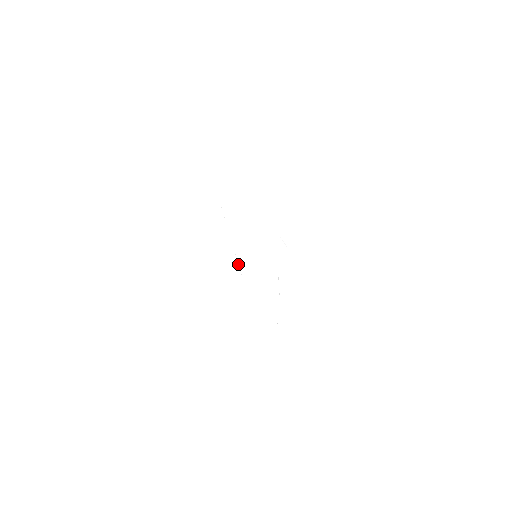
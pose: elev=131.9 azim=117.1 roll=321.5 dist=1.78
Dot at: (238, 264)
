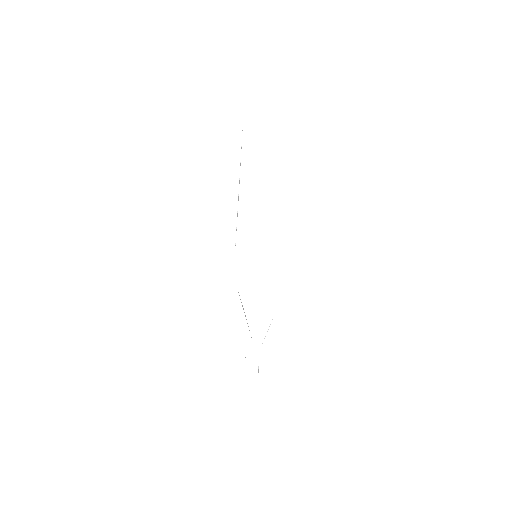
Dot at: (236, 229)
